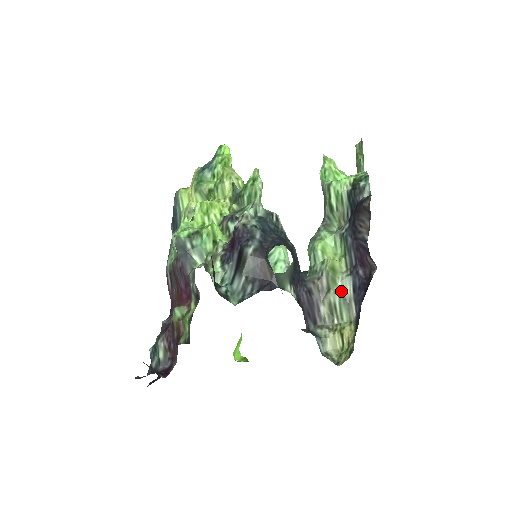
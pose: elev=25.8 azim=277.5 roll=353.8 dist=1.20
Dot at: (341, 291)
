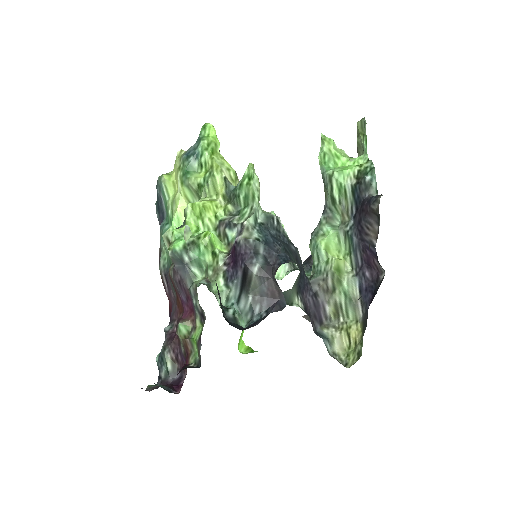
Dot at: (347, 292)
